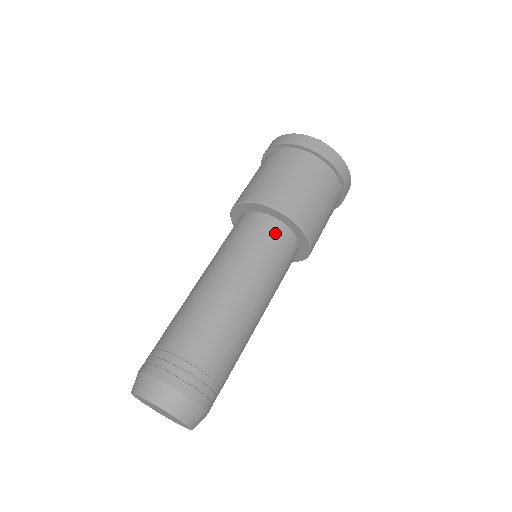
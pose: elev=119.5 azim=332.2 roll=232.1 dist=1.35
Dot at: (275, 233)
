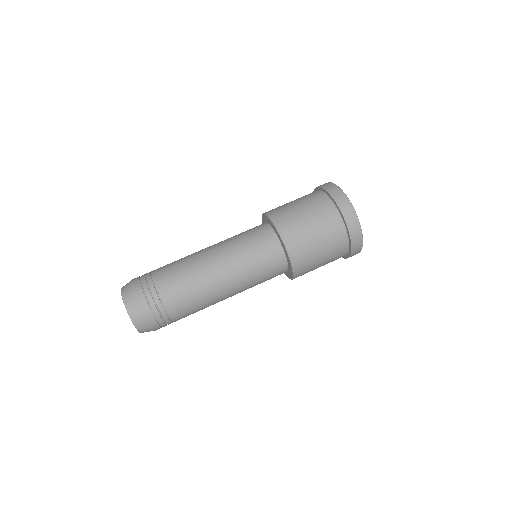
Dot at: (263, 235)
